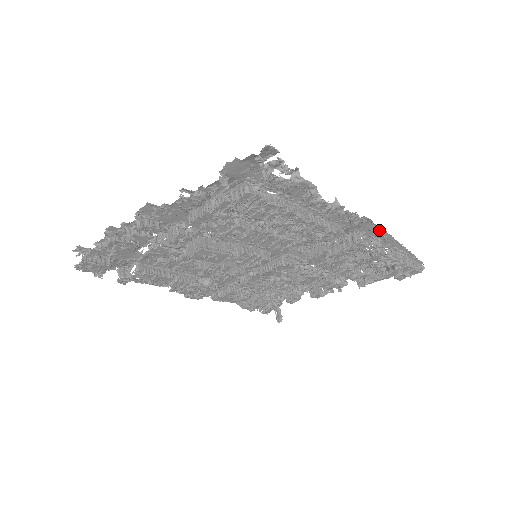
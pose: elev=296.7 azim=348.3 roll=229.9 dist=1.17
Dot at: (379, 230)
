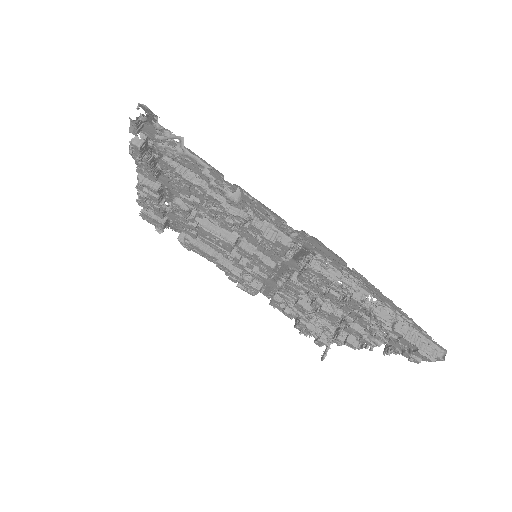
Dot at: (344, 262)
